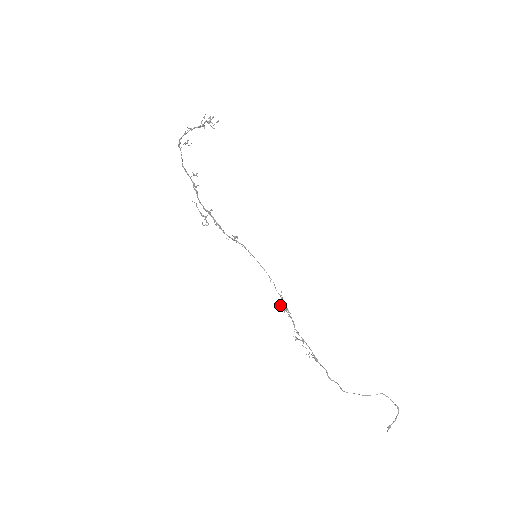
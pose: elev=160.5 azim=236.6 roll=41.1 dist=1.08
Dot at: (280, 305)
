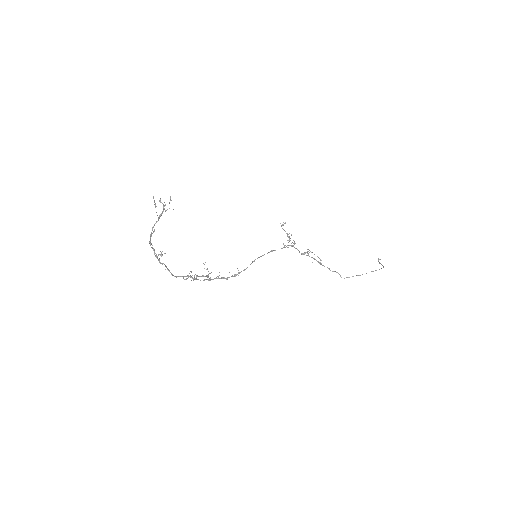
Dot at: occluded
